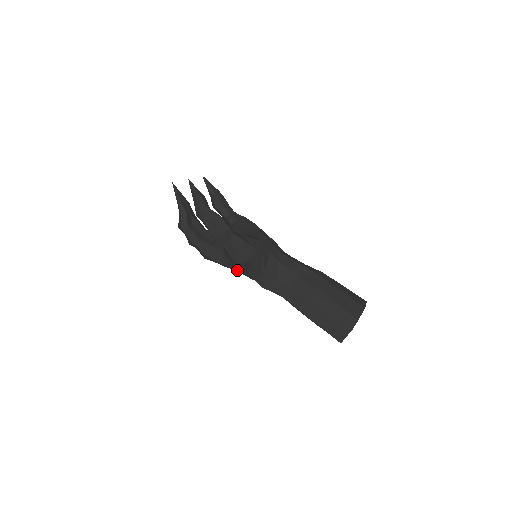
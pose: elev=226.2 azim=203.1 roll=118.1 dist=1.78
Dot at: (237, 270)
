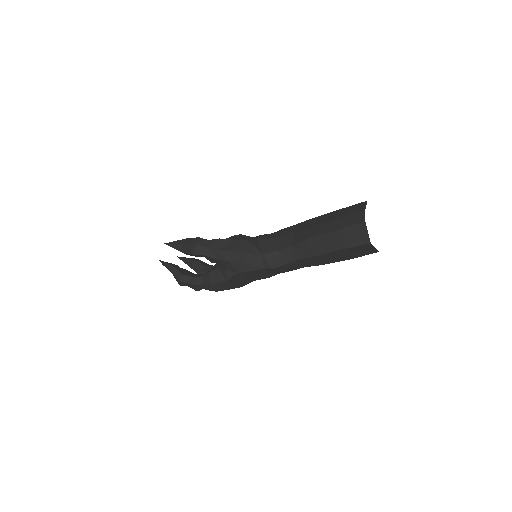
Dot at: (239, 271)
